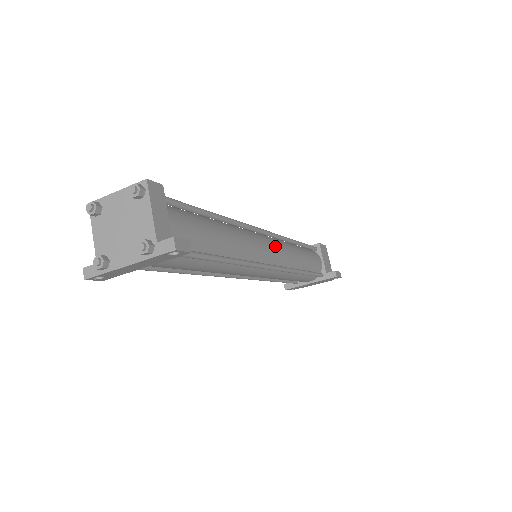
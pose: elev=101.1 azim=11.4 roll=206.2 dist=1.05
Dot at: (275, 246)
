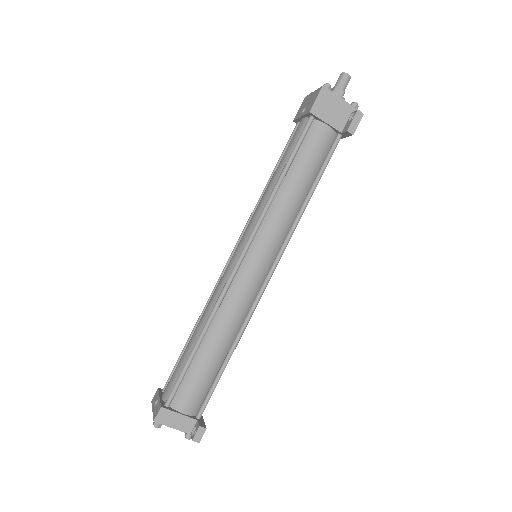
Dot at: (259, 253)
